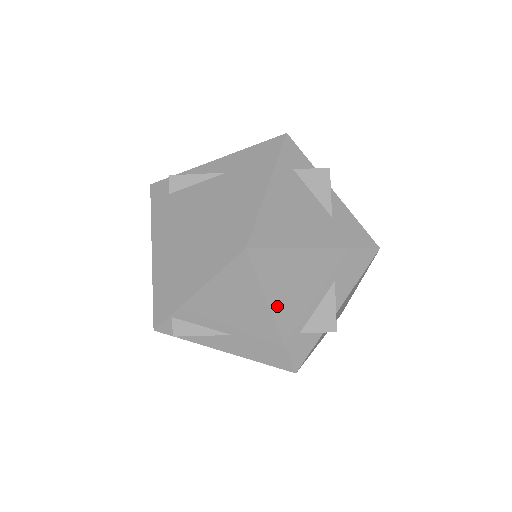
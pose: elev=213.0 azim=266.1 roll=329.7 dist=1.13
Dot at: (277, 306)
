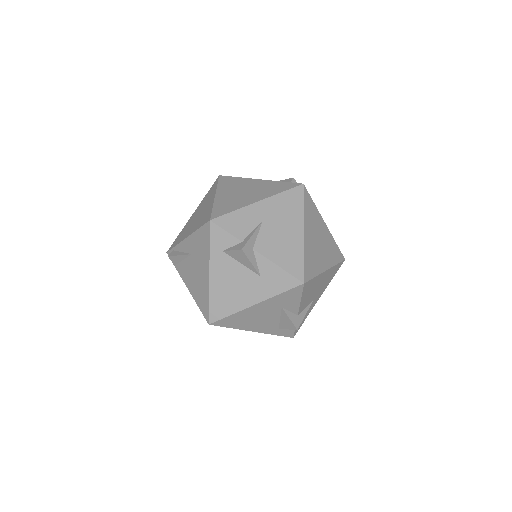
Dot at: (252, 329)
